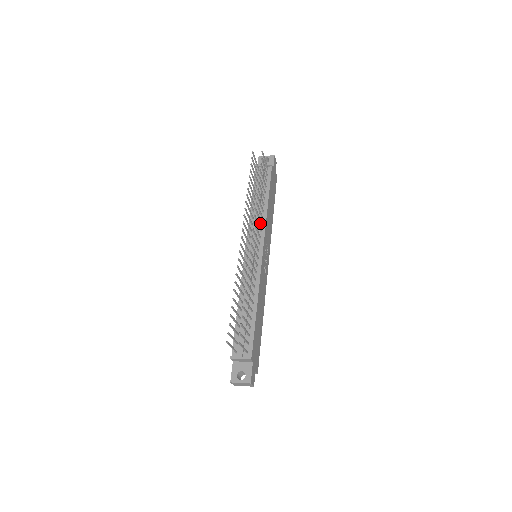
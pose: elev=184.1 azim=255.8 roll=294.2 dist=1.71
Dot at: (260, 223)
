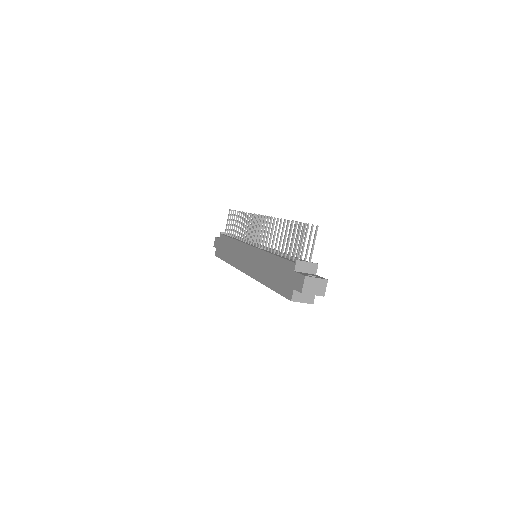
Dot at: occluded
